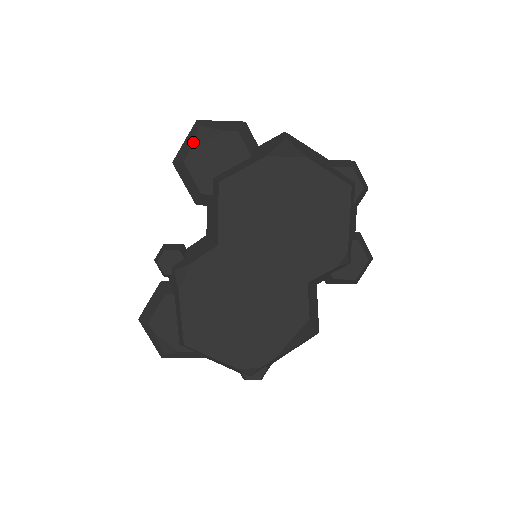
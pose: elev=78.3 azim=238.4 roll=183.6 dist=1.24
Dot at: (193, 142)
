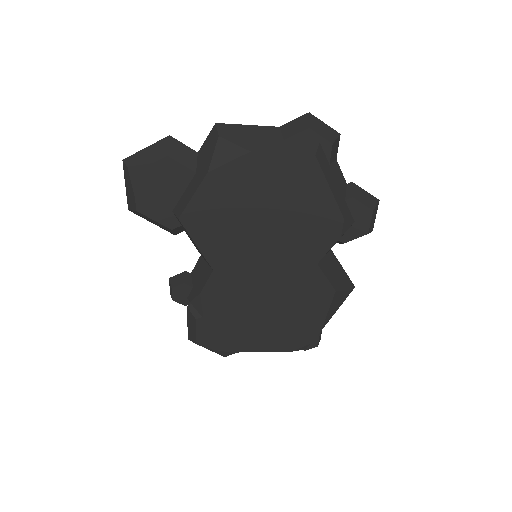
Dot at: (132, 188)
